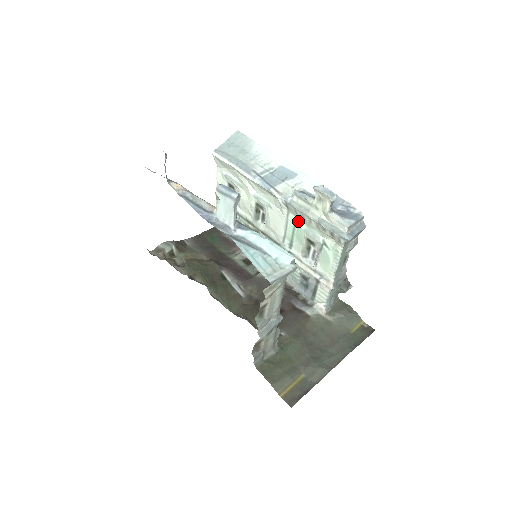
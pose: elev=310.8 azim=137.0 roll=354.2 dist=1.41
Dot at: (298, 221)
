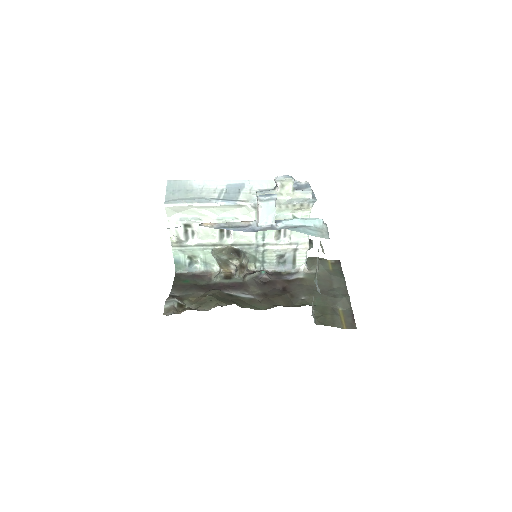
Dot at: occluded
